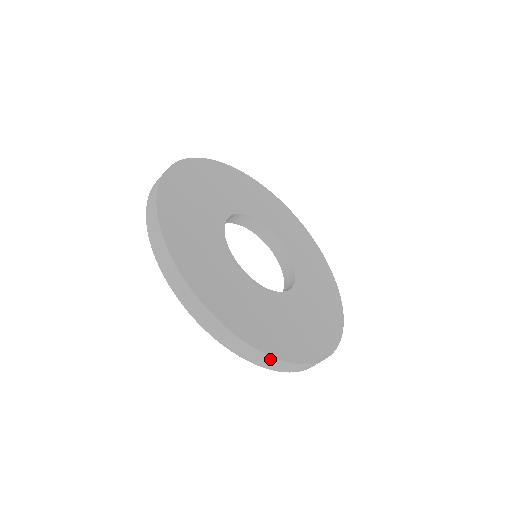
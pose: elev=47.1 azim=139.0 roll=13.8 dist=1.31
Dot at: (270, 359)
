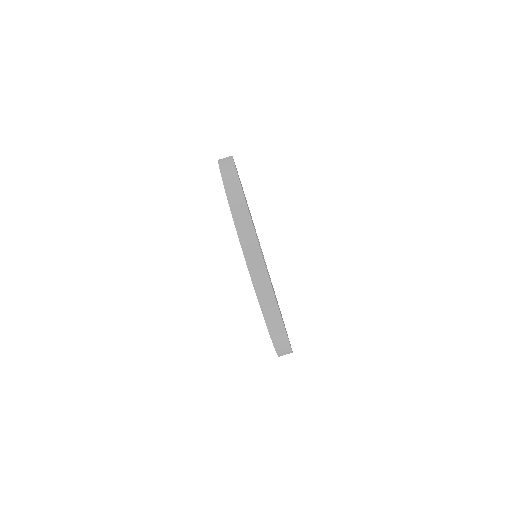
Dot at: (244, 208)
